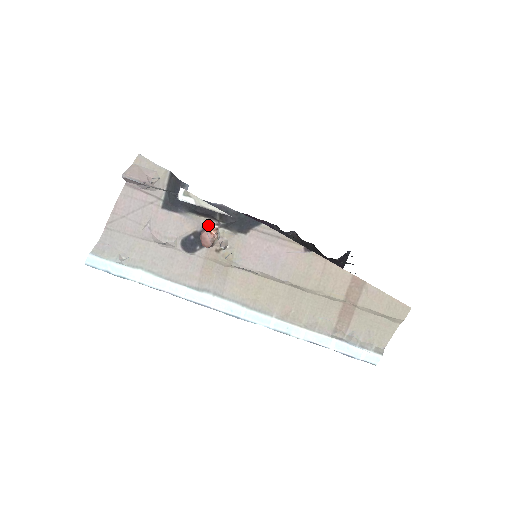
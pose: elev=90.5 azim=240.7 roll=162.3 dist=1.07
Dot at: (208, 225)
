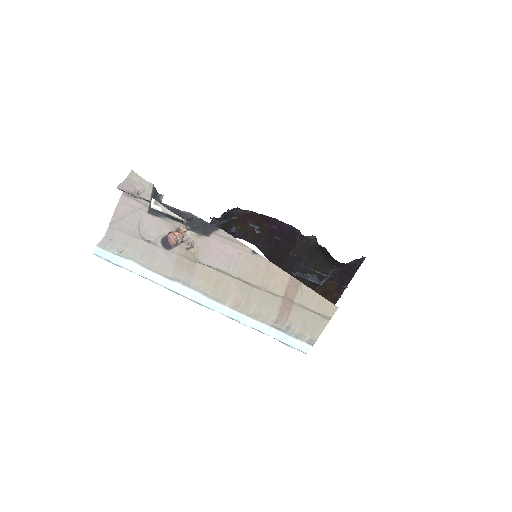
Dot at: (179, 228)
